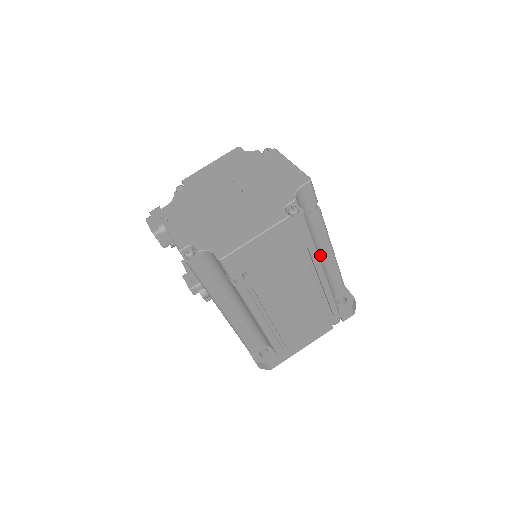
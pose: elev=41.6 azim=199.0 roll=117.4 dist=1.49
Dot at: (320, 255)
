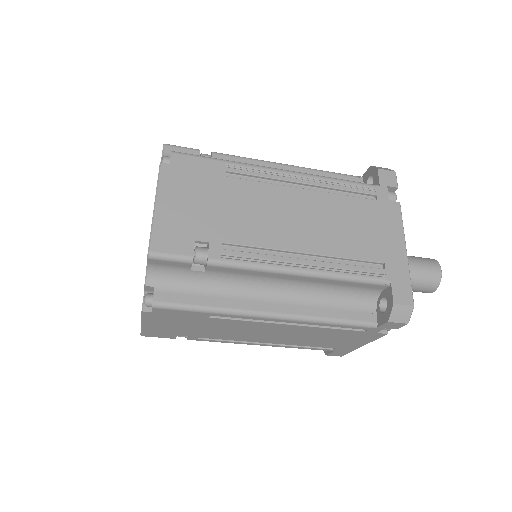
Dot at: (279, 284)
